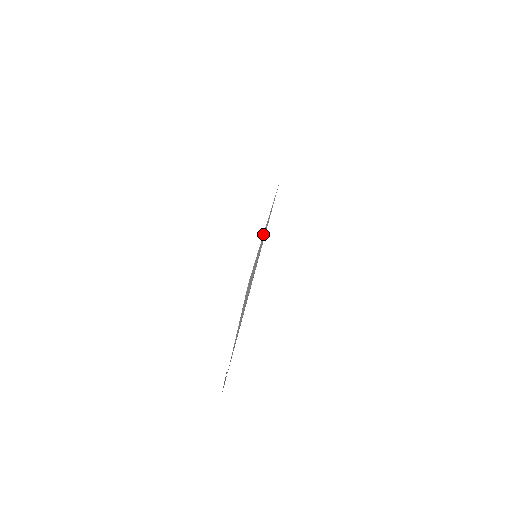
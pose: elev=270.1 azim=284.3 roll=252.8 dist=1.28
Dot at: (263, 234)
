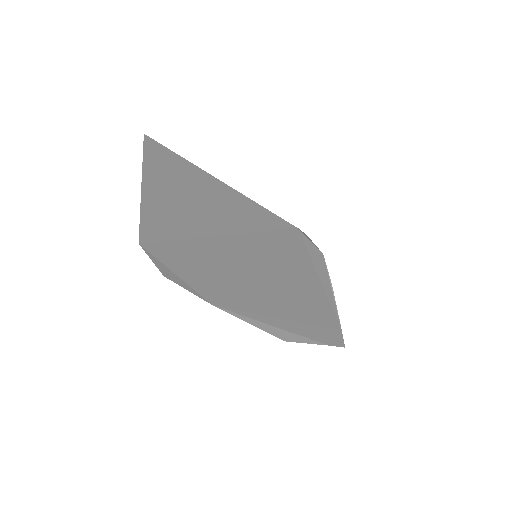
Dot at: (253, 325)
